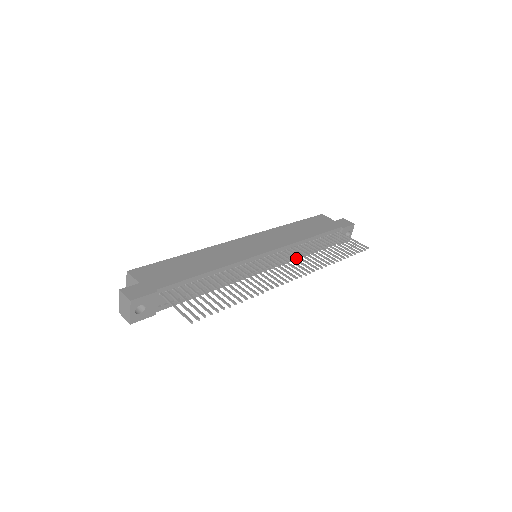
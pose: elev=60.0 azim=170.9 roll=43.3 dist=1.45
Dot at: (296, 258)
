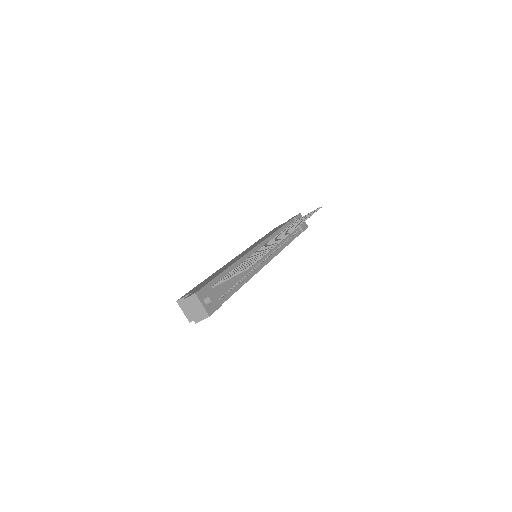
Dot at: (284, 247)
